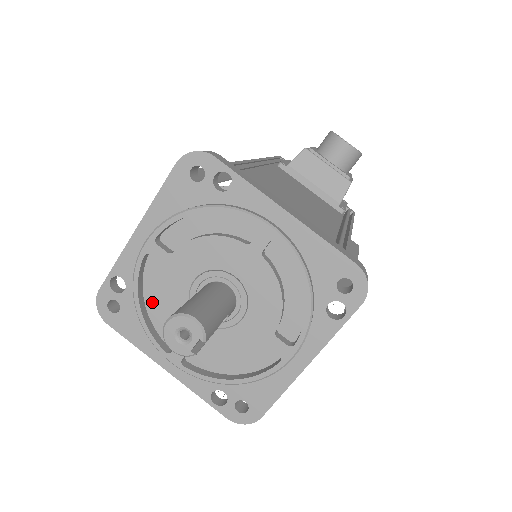
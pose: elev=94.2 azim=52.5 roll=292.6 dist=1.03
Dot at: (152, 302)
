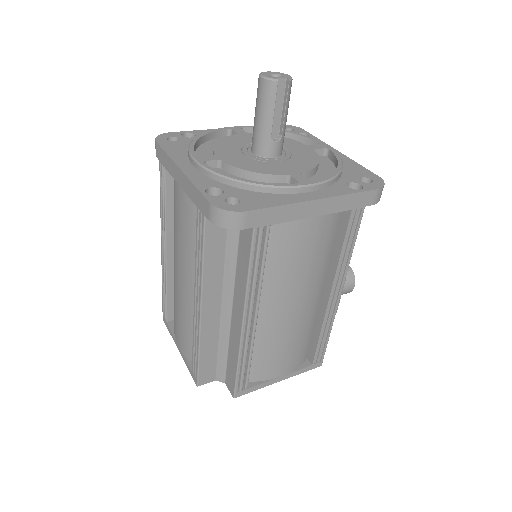
Dot at: (206, 147)
